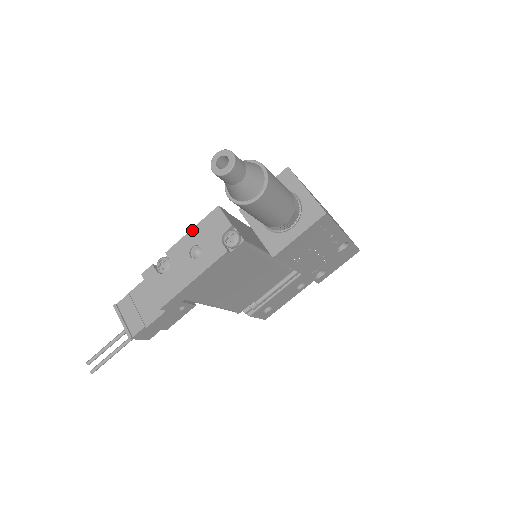
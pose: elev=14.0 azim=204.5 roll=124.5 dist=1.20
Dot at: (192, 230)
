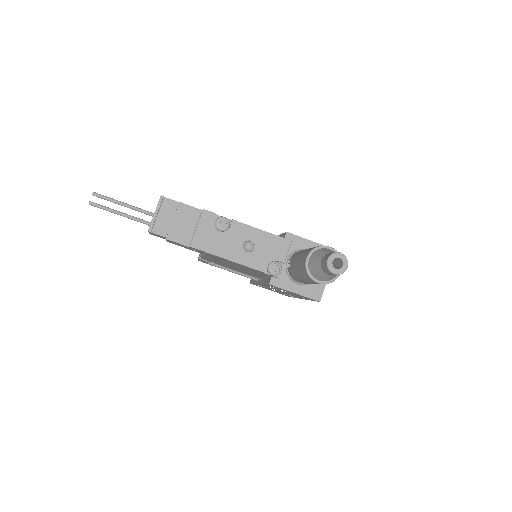
Dot at: (263, 231)
